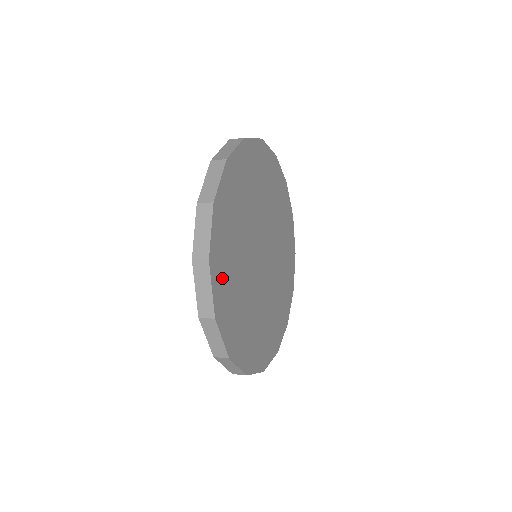
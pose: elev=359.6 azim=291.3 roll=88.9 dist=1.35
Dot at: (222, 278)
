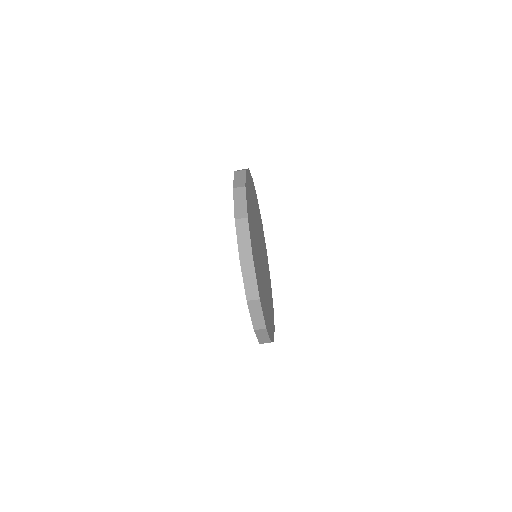
Dot at: (257, 271)
